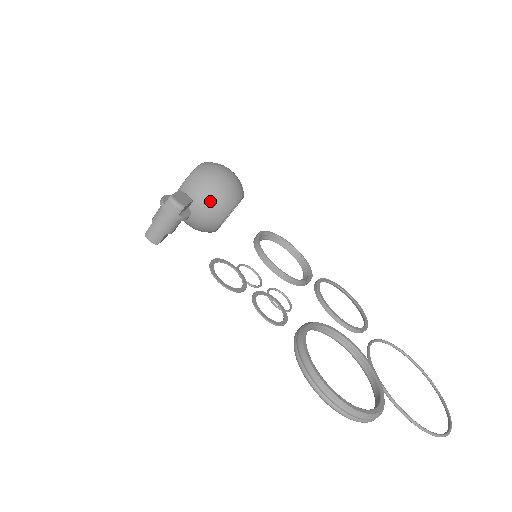
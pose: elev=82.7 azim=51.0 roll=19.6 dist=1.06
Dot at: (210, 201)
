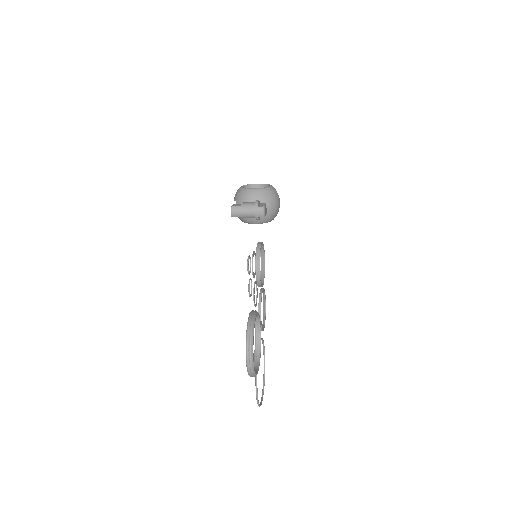
Dot at: occluded
